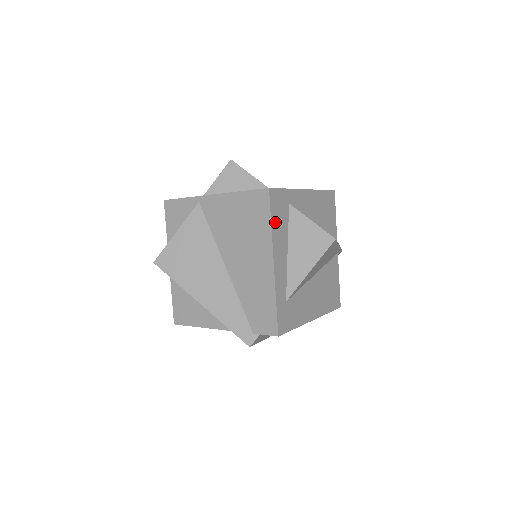
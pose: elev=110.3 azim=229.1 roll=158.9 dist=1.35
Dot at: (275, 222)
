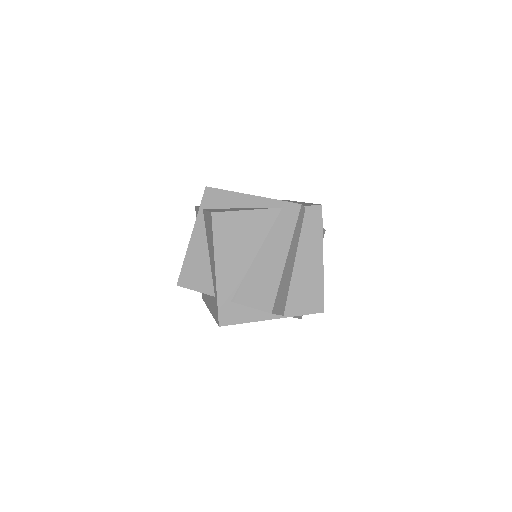
Dot at: occluded
